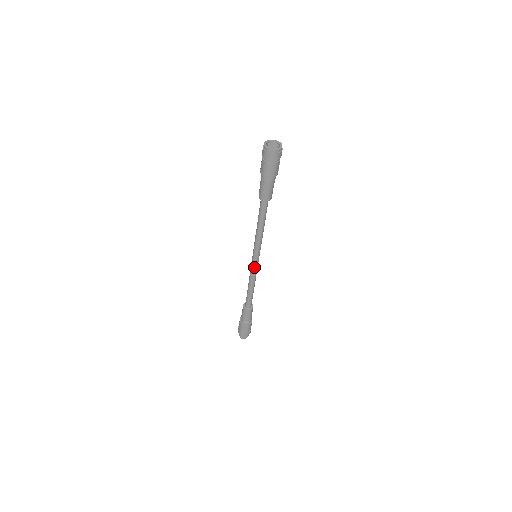
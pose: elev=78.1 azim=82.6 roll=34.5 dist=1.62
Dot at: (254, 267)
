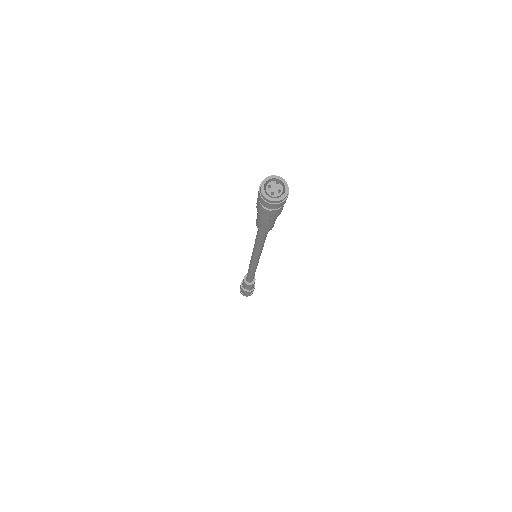
Dot at: (253, 263)
